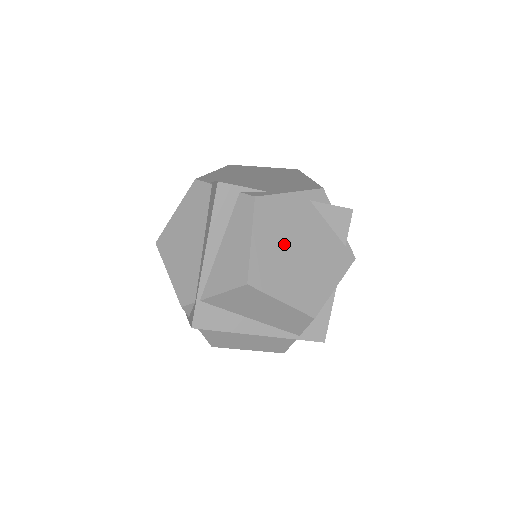
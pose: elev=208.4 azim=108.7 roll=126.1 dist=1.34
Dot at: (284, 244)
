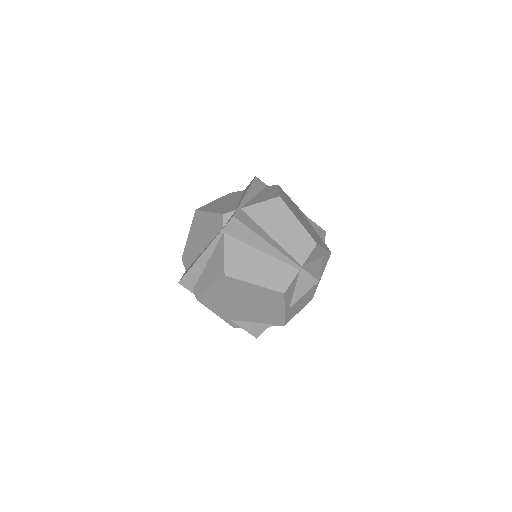
Dot at: (294, 208)
